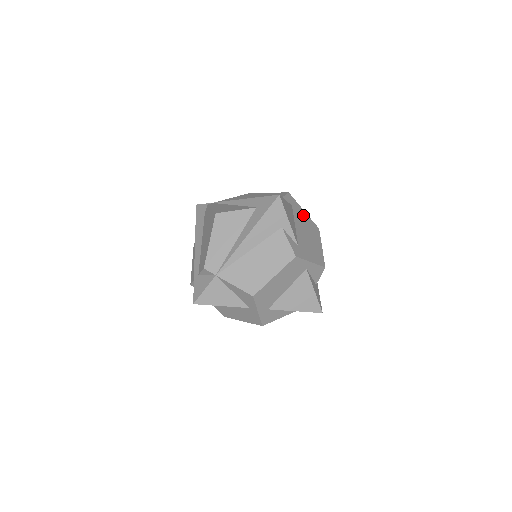
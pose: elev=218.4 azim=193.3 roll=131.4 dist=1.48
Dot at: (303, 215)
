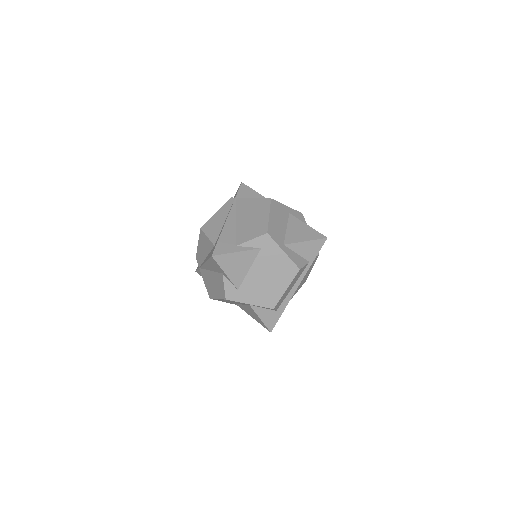
Dot at: (277, 257)
